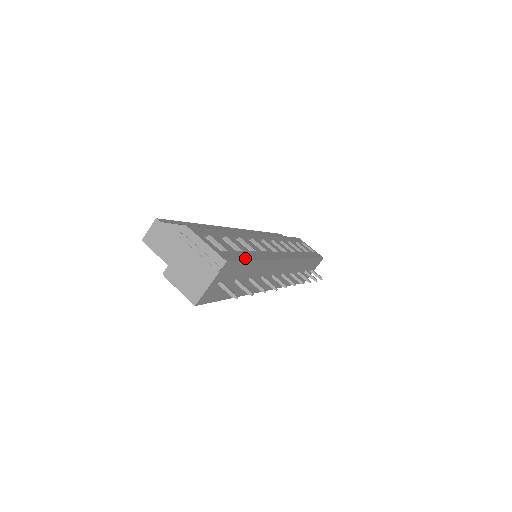
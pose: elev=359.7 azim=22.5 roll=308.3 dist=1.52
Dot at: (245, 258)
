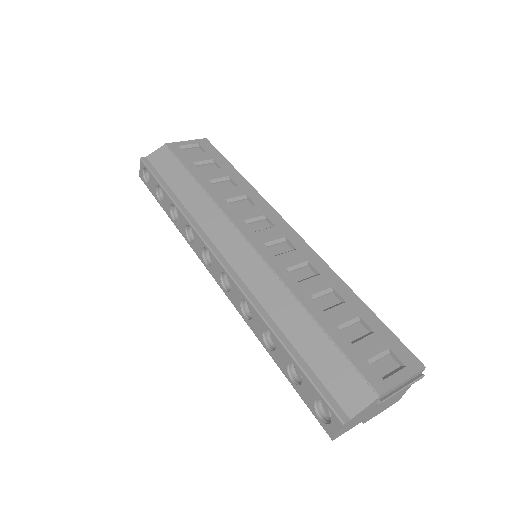
Dot at: (381, 325)
